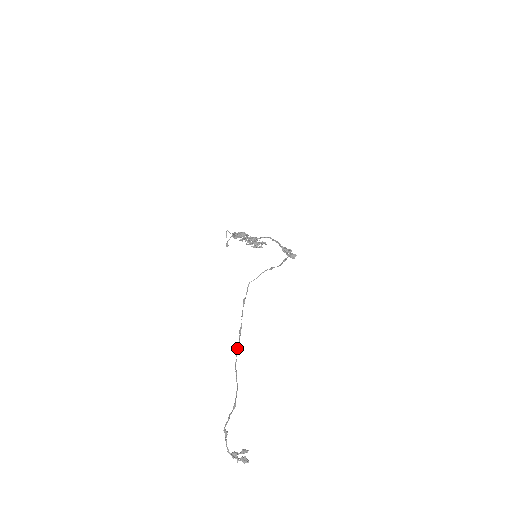
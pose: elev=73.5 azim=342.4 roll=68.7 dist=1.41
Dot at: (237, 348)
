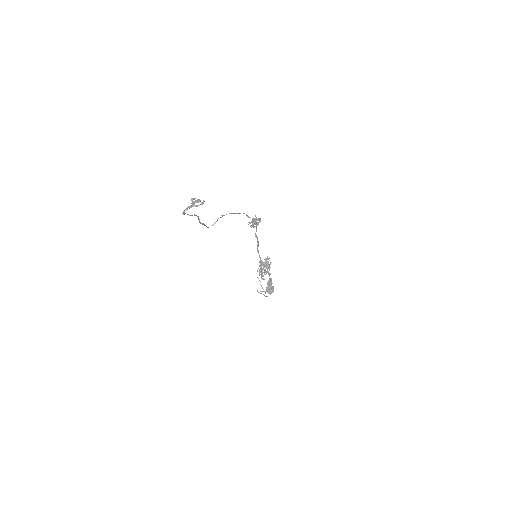
Dot at: occluded
